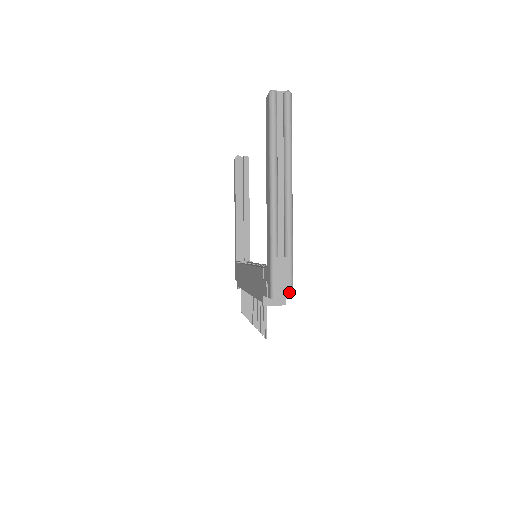
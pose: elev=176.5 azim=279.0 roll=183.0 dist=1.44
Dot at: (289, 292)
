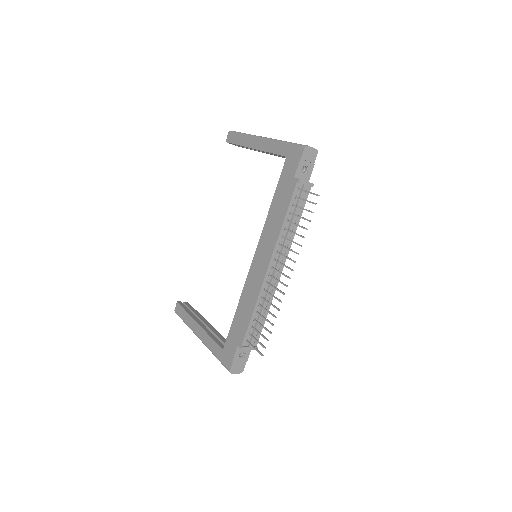
Dot at: (313, 148)
